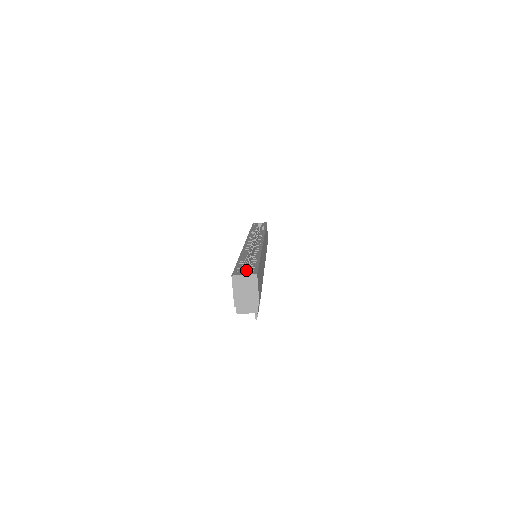
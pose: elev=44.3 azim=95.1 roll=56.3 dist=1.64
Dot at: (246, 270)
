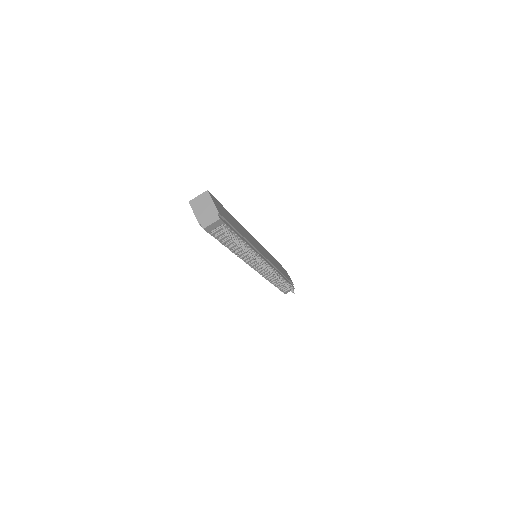
Dot at: occluded
